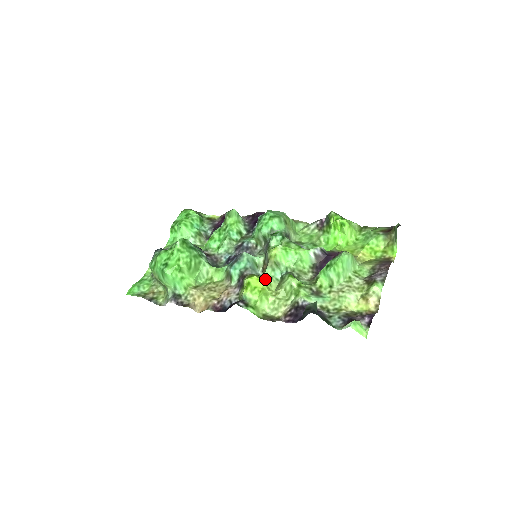
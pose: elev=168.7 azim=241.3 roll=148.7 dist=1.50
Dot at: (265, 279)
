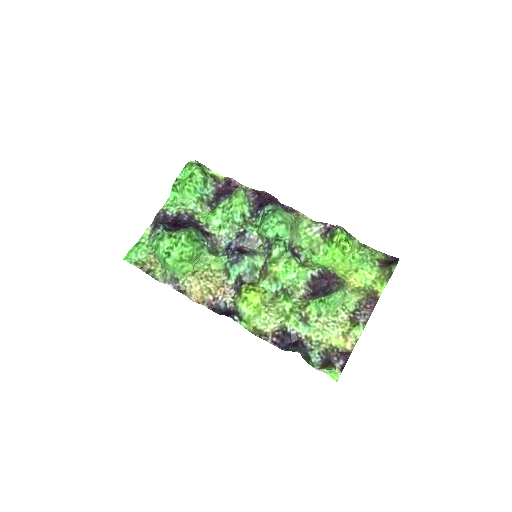
Dot at: (261, 292)
